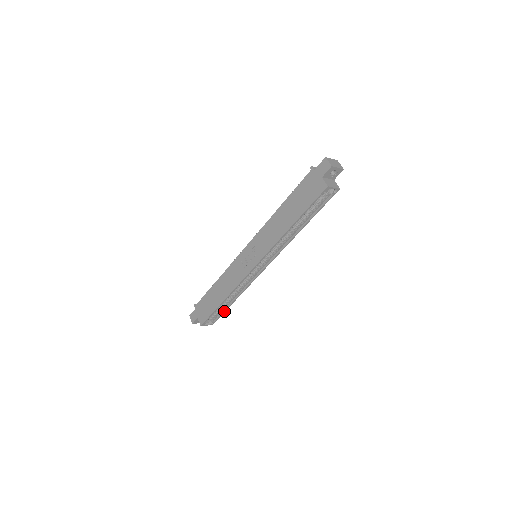
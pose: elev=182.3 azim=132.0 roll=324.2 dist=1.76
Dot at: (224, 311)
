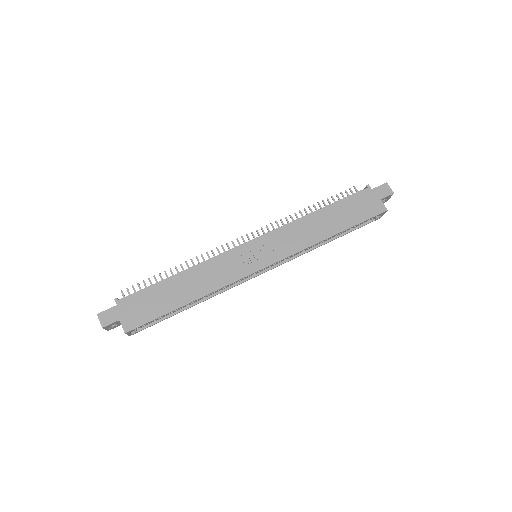
Dot at: (165, 318)
